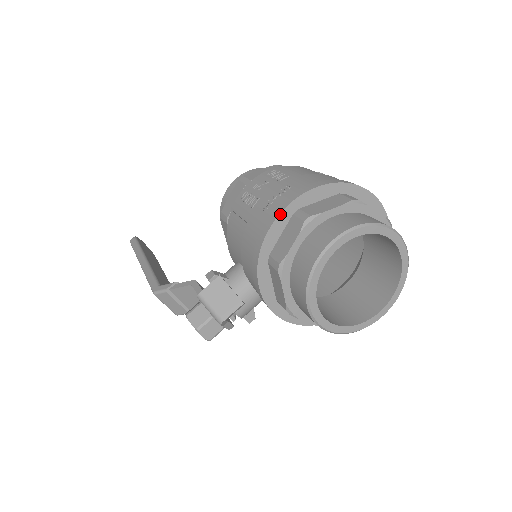
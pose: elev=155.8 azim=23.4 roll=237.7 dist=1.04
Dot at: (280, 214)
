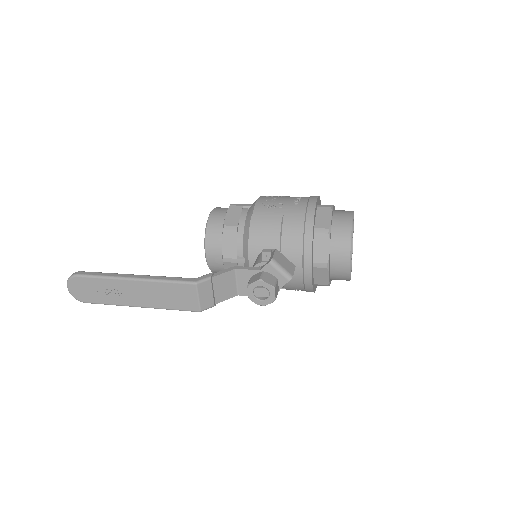
Dot at: (316, 204)
